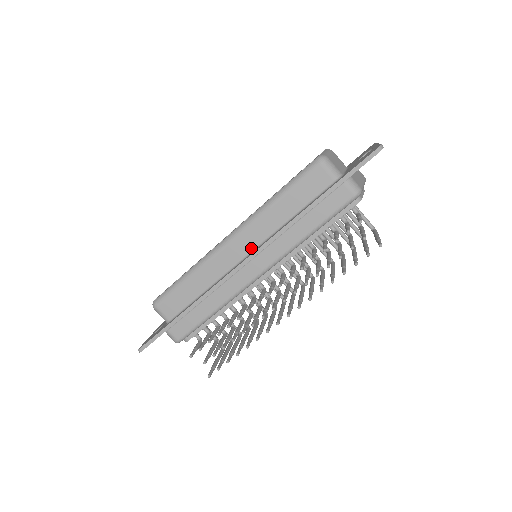
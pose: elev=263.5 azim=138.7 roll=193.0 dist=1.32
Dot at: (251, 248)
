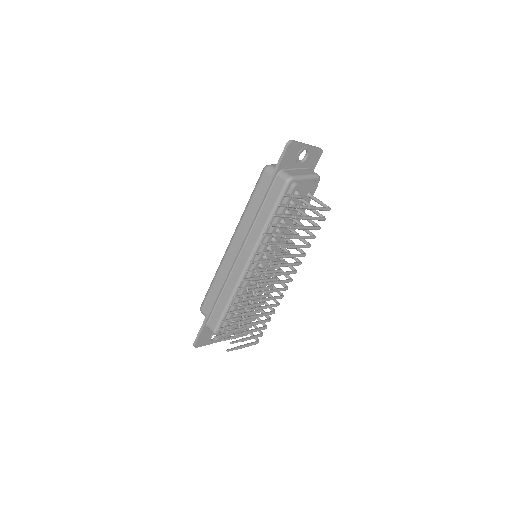
Dot at: occluded
